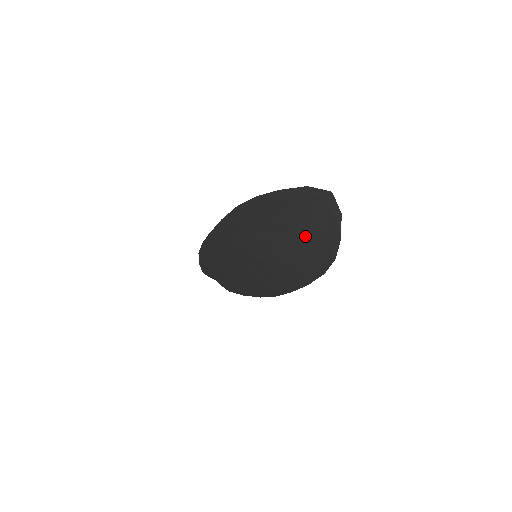
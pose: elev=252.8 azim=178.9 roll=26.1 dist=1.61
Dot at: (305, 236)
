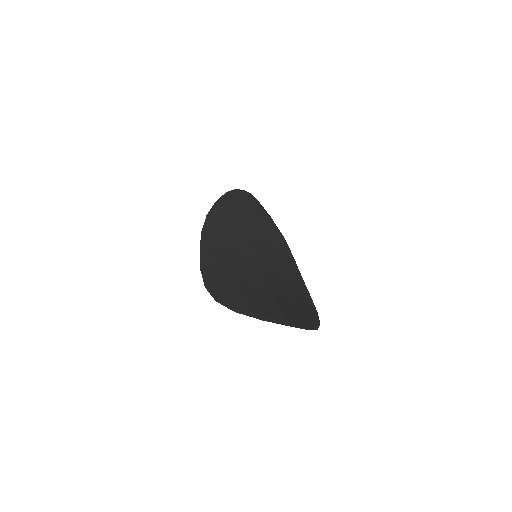
Dot at: occluded
